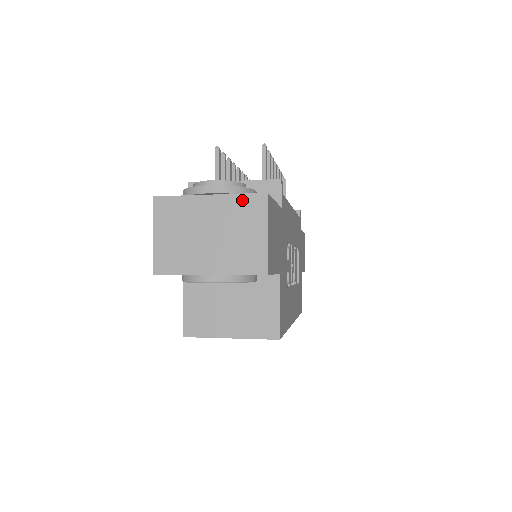
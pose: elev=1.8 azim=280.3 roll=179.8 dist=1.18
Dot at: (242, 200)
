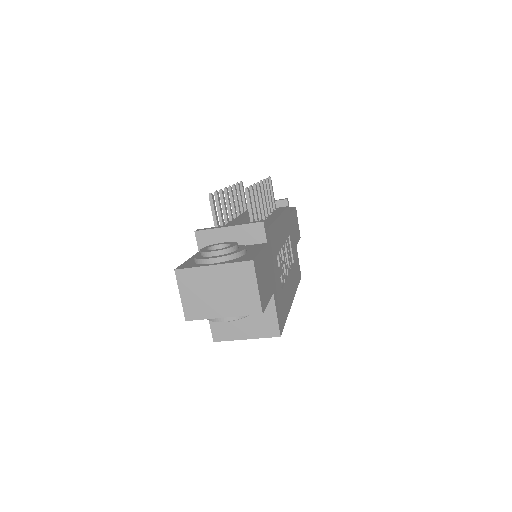
Dot at: (236, 267)
